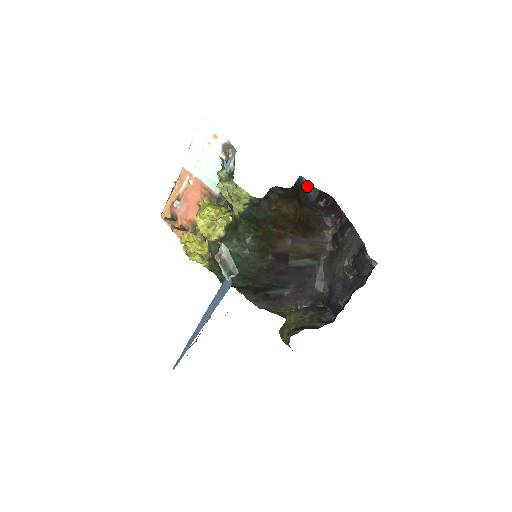
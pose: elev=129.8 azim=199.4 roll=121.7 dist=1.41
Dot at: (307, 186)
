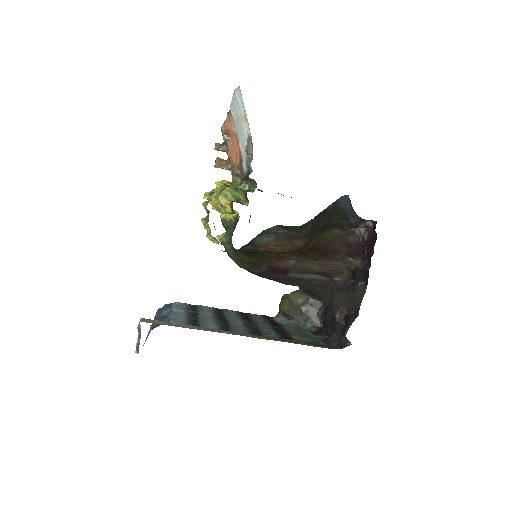
Dot at: (350, 207)
